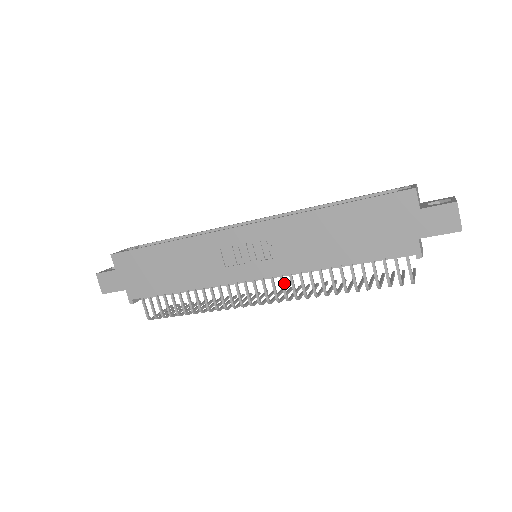
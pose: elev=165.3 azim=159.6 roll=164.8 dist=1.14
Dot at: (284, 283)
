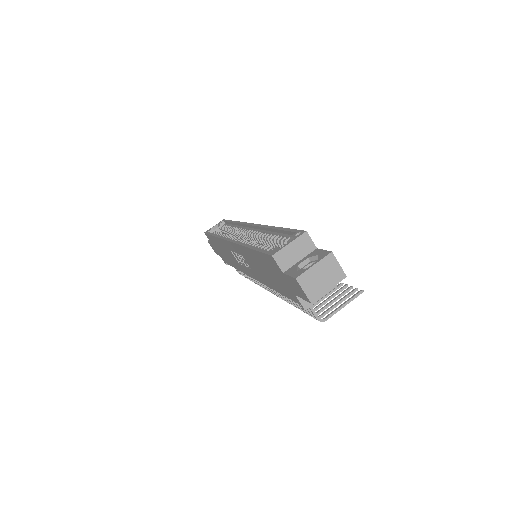
Dot at: occluded
